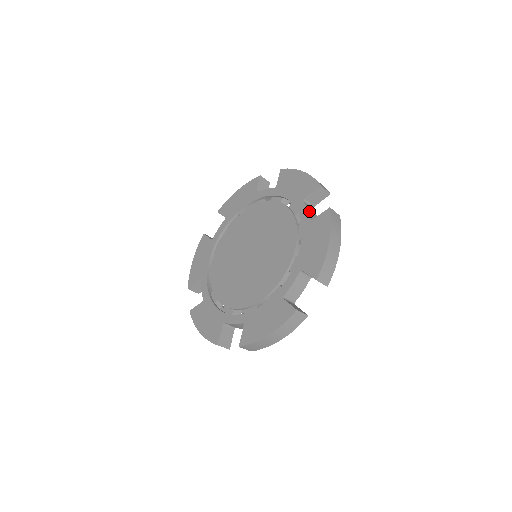
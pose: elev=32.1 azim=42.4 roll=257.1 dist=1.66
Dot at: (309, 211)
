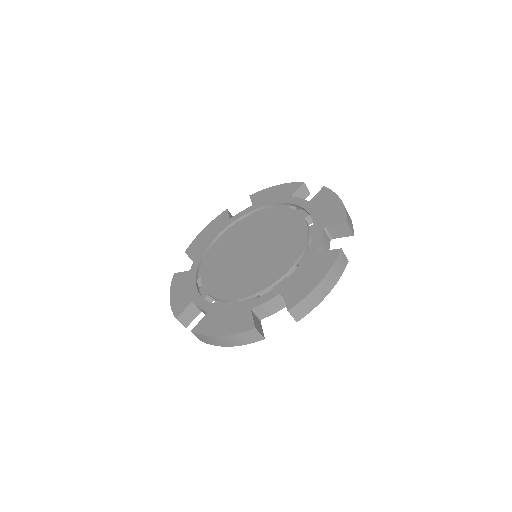
Dot at: occluded
